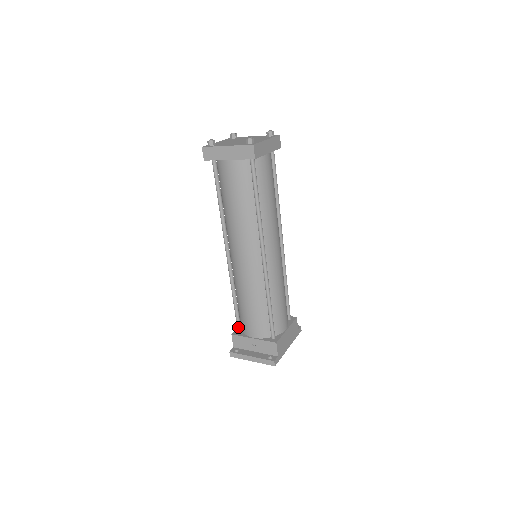
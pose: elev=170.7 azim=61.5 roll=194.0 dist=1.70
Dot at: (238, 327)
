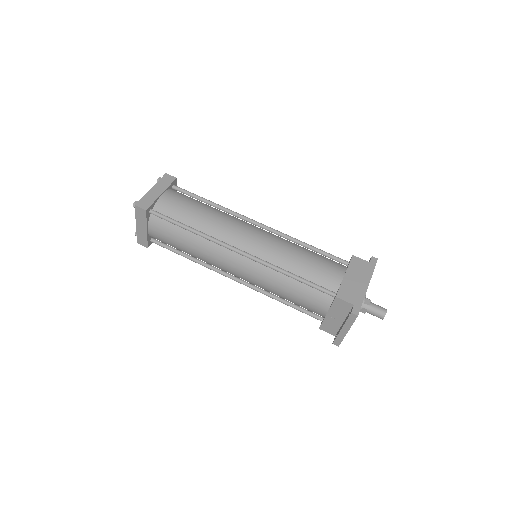
Dot at: (315, 318)
